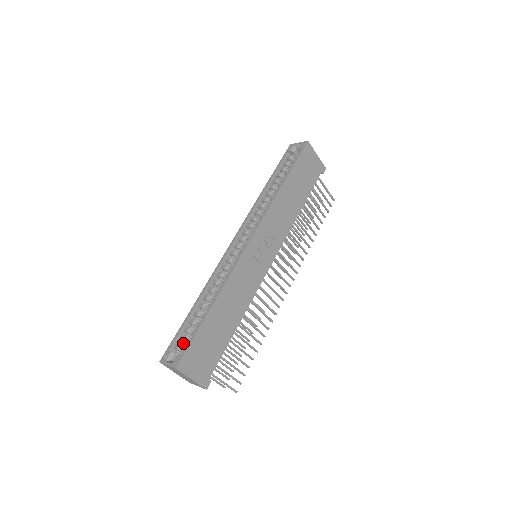
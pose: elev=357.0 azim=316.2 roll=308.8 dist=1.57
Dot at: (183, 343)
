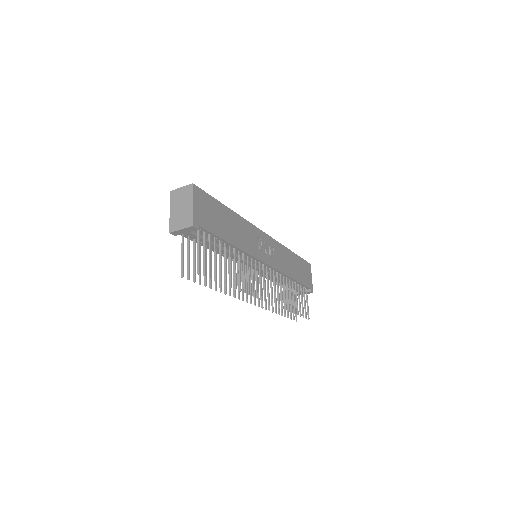
Dot at: occluded
